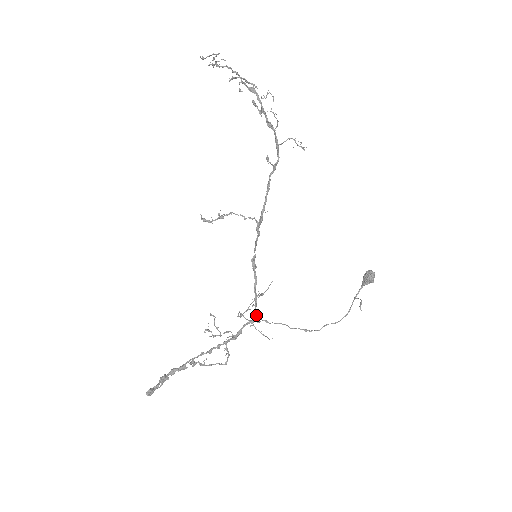
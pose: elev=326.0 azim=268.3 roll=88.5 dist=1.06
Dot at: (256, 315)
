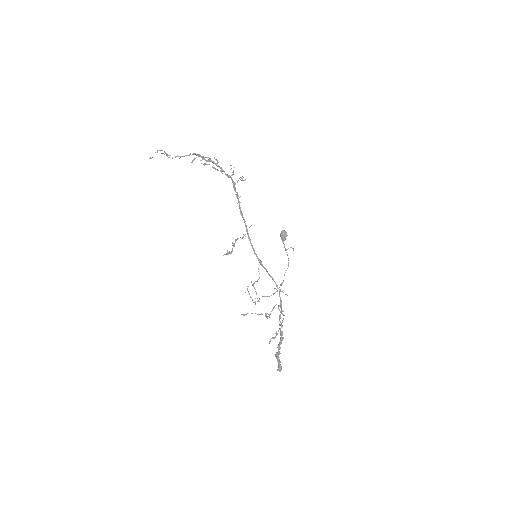
Dot at: (275, 288)
